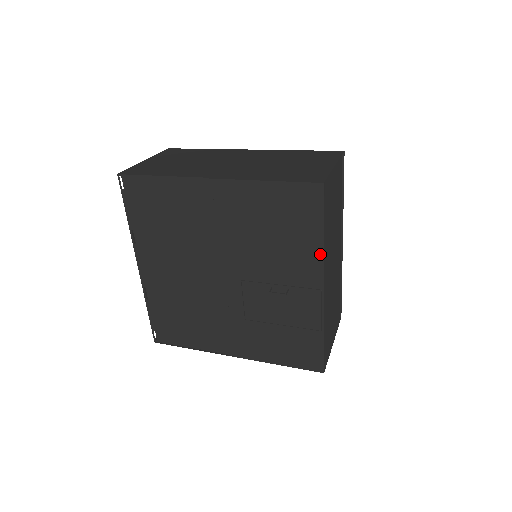
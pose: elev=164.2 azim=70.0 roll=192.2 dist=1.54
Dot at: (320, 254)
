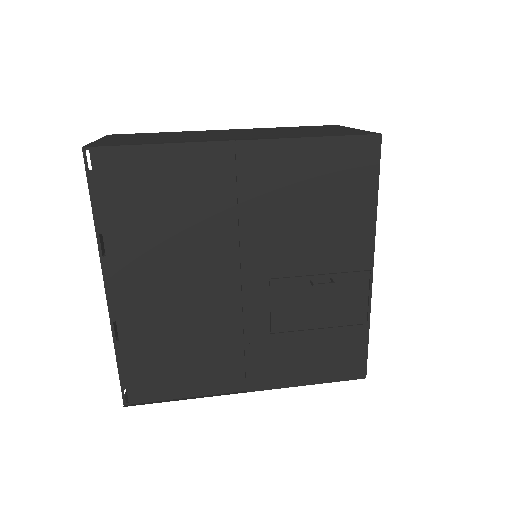
Dot at: (372, 224)
